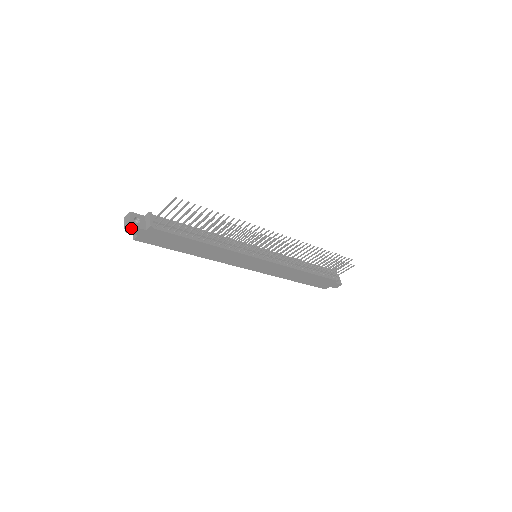
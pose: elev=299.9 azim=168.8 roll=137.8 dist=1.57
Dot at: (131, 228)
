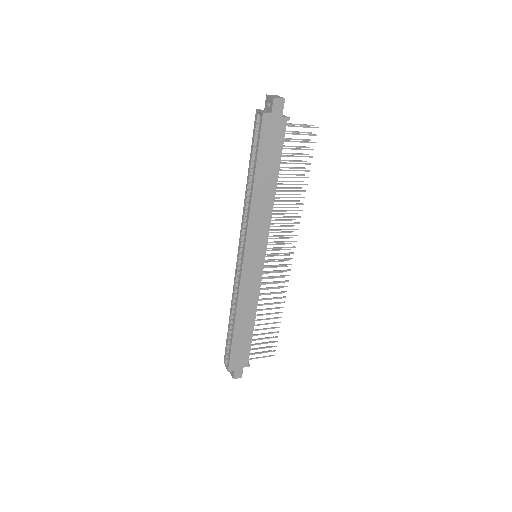
Dot at: (281, 101)
